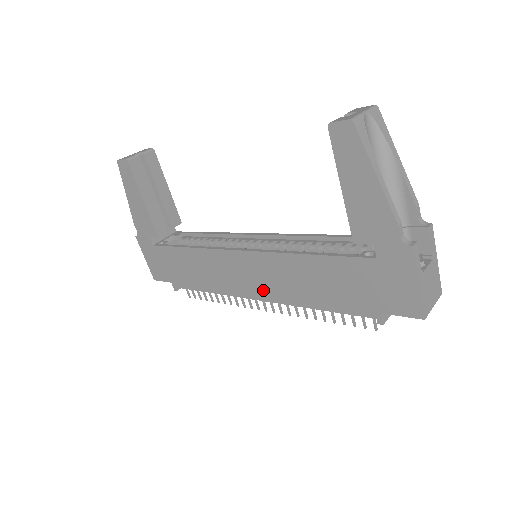
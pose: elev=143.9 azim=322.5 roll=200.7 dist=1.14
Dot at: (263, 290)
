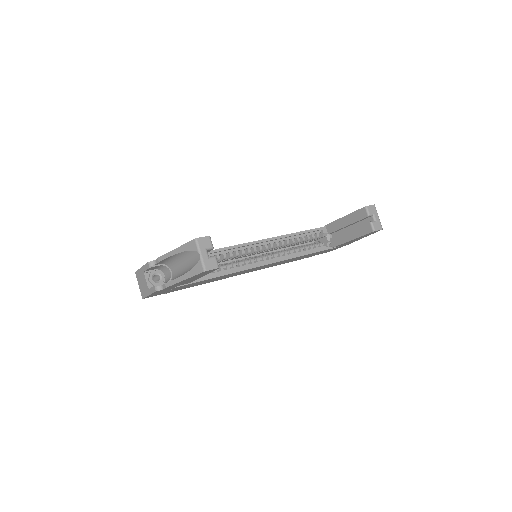
Dot at: occluded
